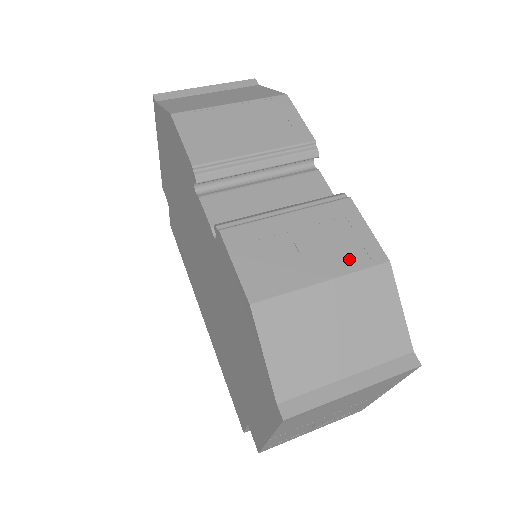
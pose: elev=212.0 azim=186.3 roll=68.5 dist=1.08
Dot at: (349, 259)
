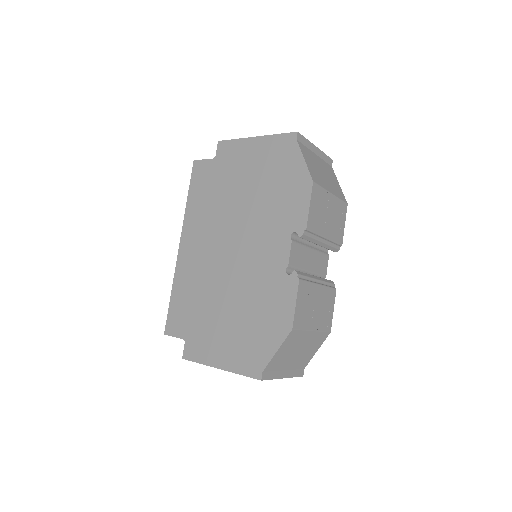
Dot at: (323, 323)
